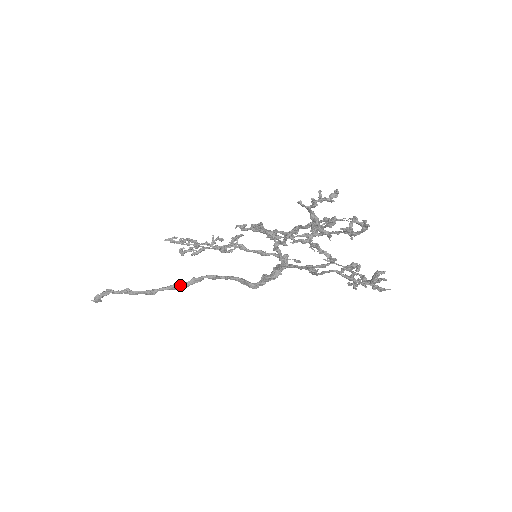
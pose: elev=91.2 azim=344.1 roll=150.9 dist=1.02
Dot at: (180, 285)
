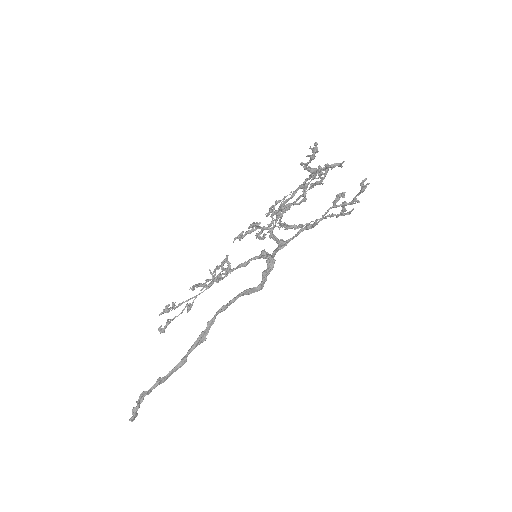
Dot at: (201, 337)
